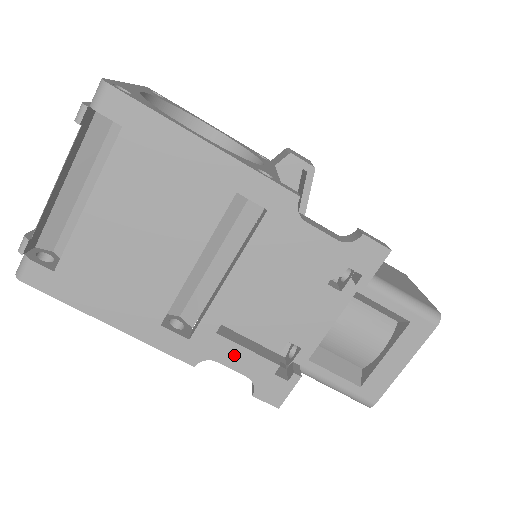
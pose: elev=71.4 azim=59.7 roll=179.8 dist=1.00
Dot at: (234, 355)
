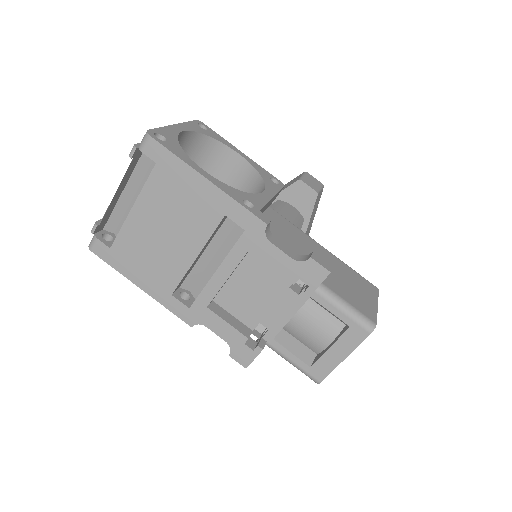
Dot at: (218, 325)
